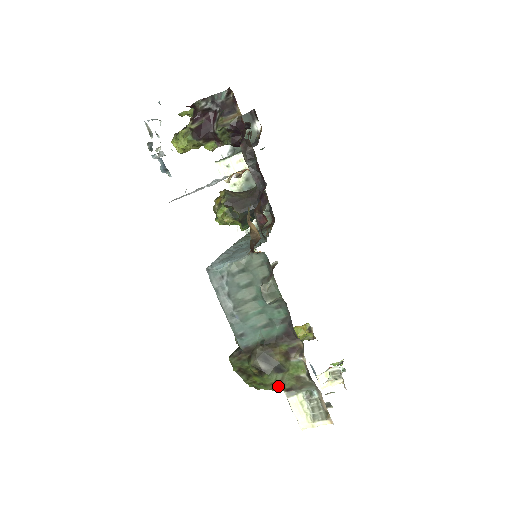
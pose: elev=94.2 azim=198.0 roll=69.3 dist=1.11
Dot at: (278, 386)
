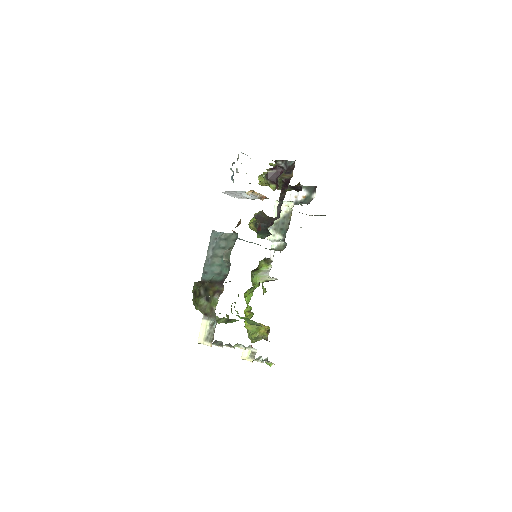
Dot at: (202, 309)
